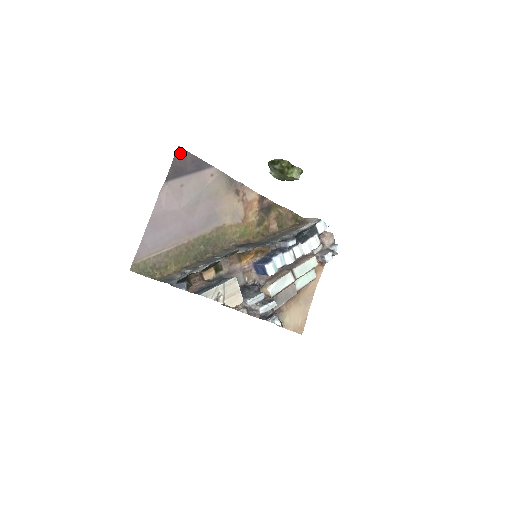
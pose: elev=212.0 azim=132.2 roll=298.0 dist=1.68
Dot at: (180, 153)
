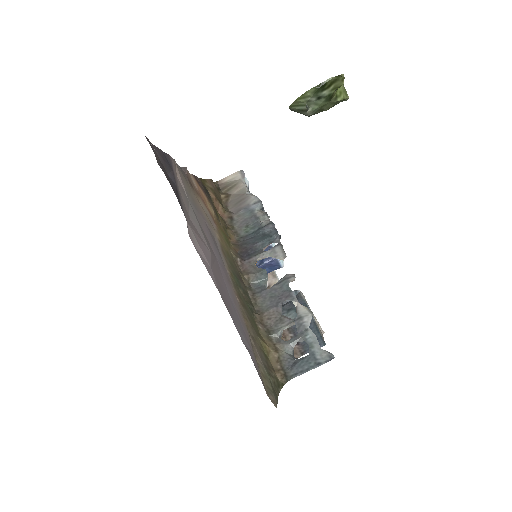
Dot at: (154, 151)
